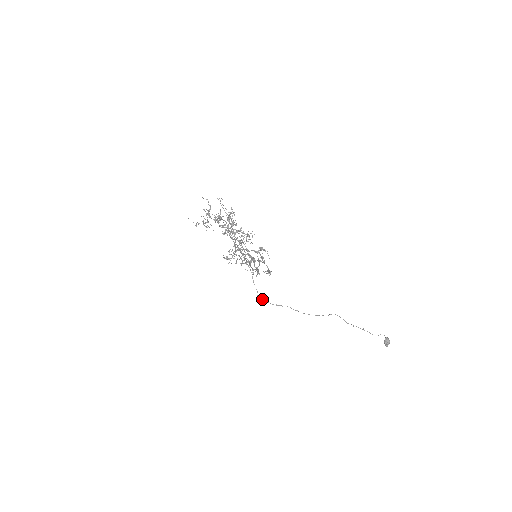
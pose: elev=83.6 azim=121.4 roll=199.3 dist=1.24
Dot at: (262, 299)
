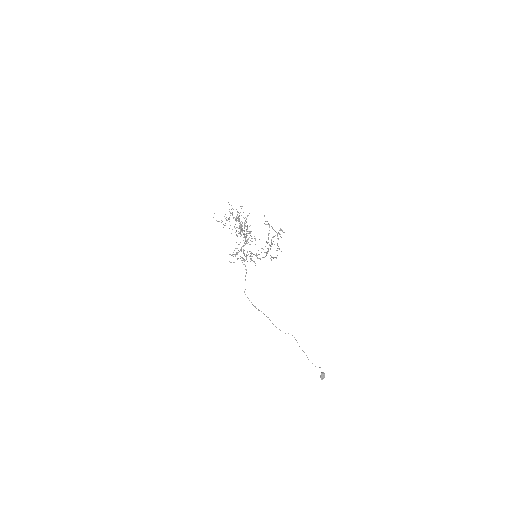
Dot at: (247, 297)
